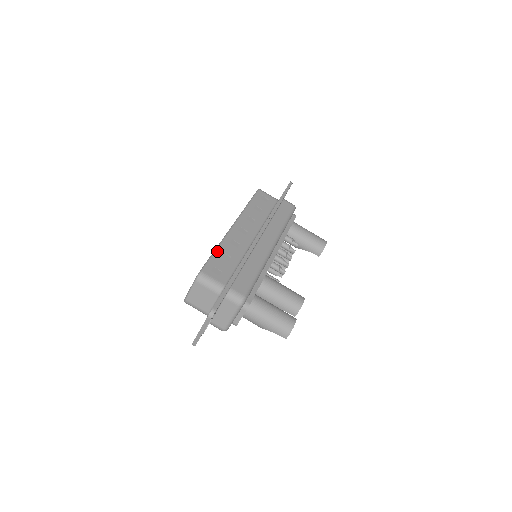
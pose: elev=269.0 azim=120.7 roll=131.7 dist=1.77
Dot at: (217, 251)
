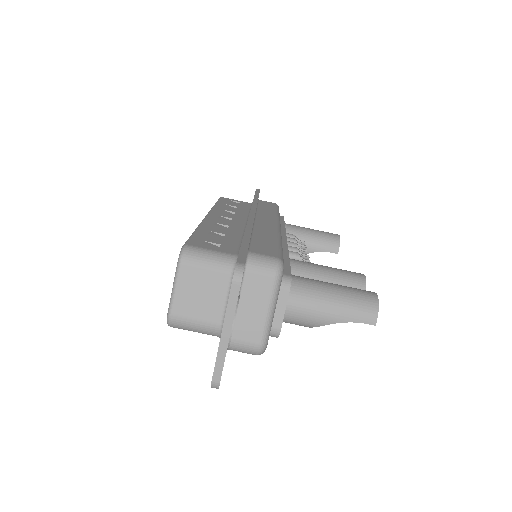
Dot at: (199, 230)
